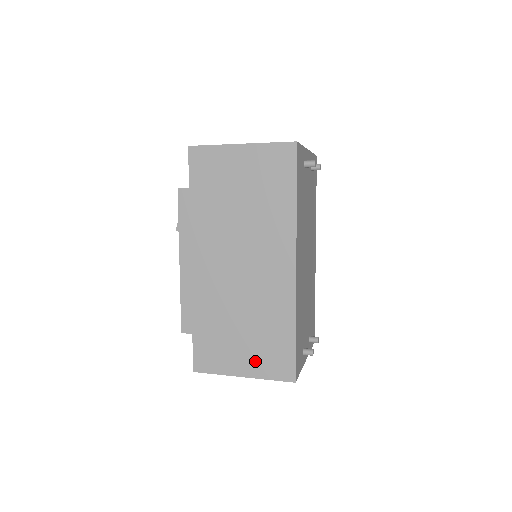
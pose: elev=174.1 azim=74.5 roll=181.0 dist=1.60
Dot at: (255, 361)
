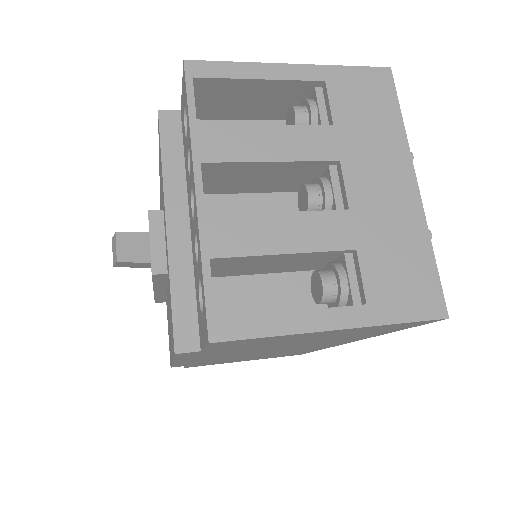
Dot at: (262, 358)
